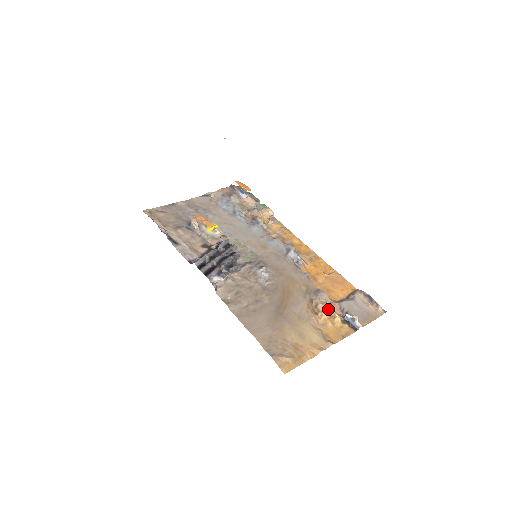
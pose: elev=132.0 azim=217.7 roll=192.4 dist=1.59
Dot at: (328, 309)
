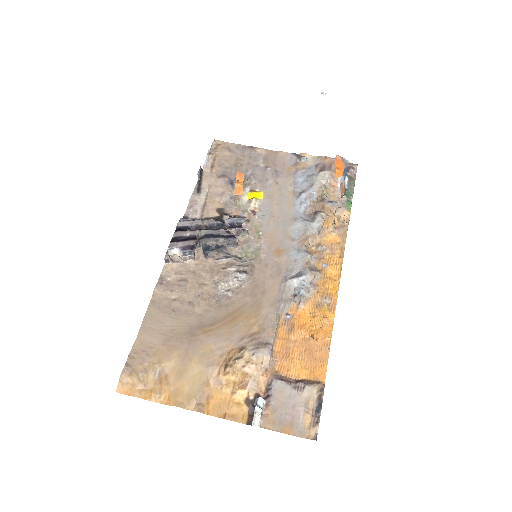
Dot at: (243, 373)
